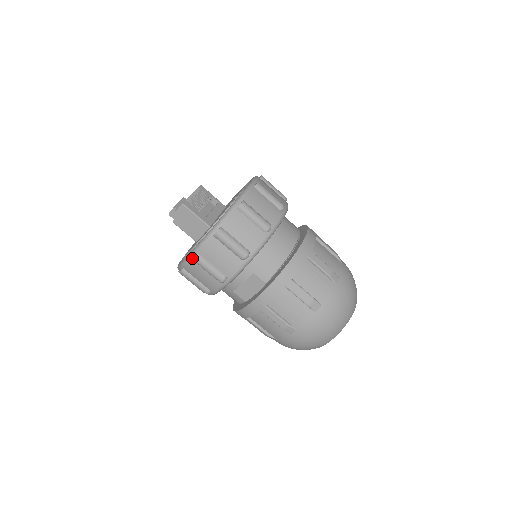
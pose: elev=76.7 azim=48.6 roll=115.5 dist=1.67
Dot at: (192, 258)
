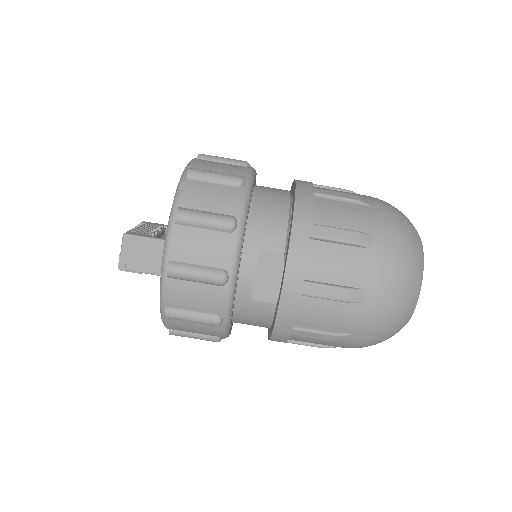
Dot at: (166, 276)
